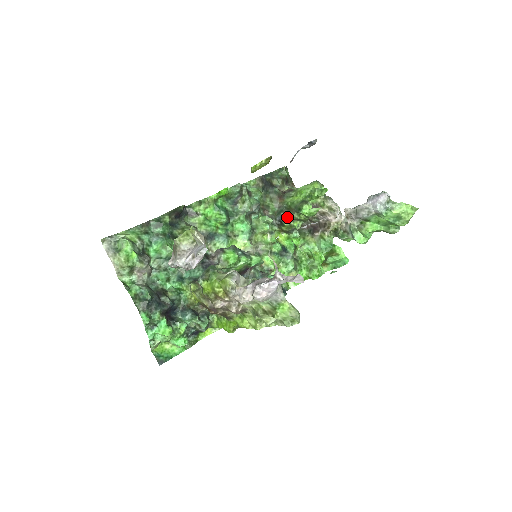
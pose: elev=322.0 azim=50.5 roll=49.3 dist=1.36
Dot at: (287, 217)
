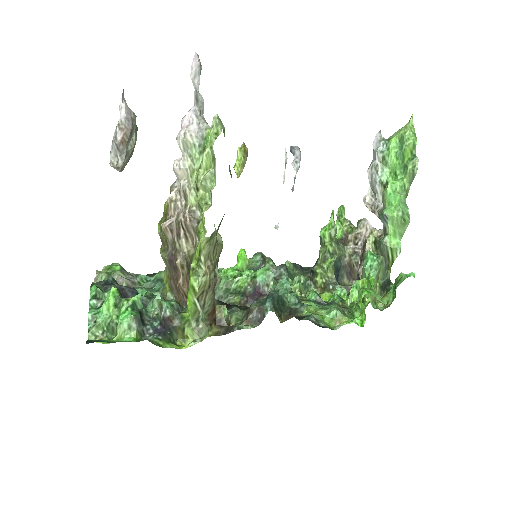
Dot at: (316, 262)
